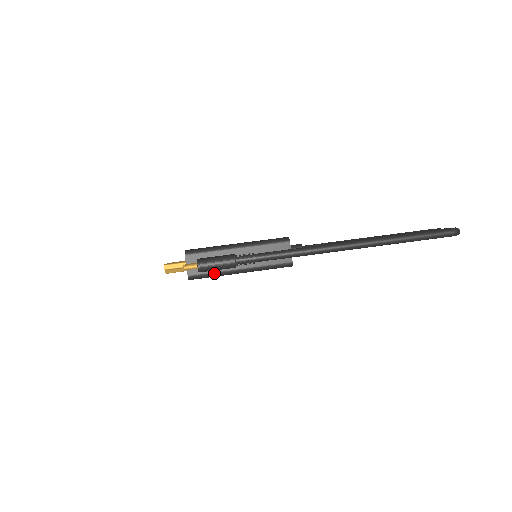
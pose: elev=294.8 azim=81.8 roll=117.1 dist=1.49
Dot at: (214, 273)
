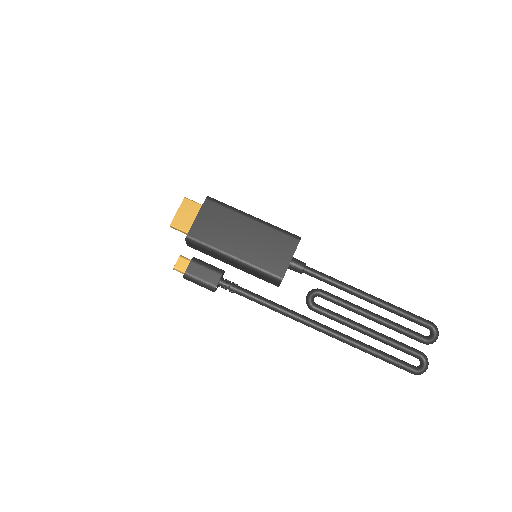
Dot at: occluded
